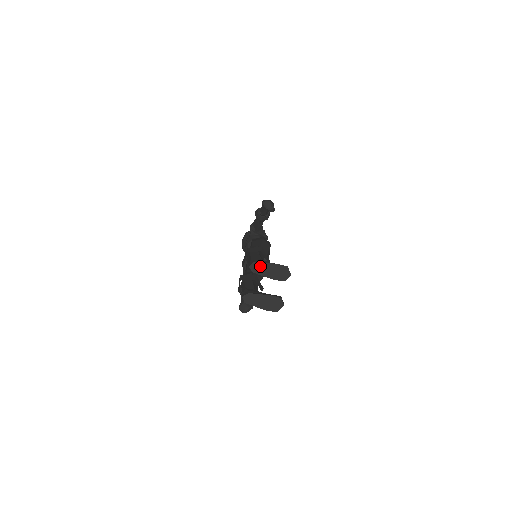
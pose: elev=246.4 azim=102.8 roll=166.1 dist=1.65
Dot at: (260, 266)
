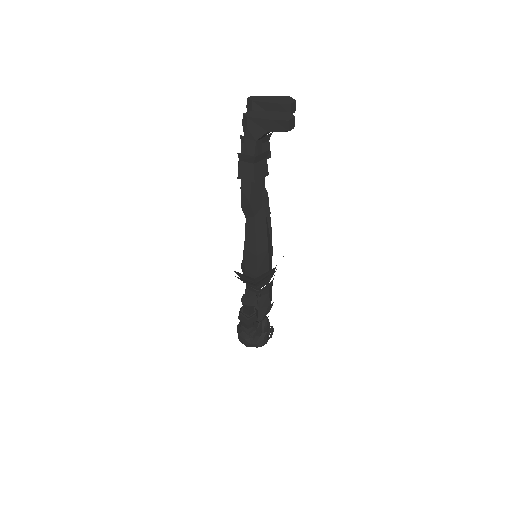
Dot at: (259, 98)
